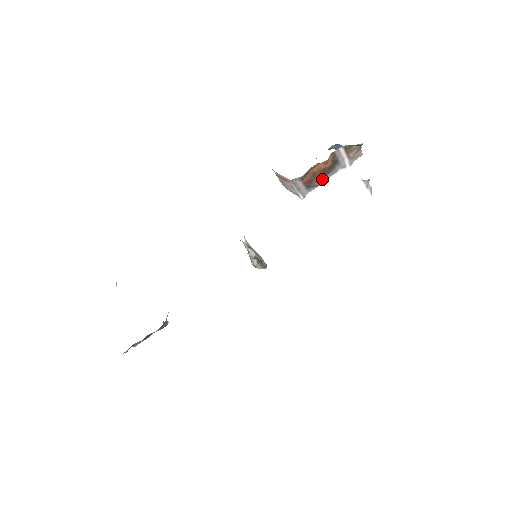
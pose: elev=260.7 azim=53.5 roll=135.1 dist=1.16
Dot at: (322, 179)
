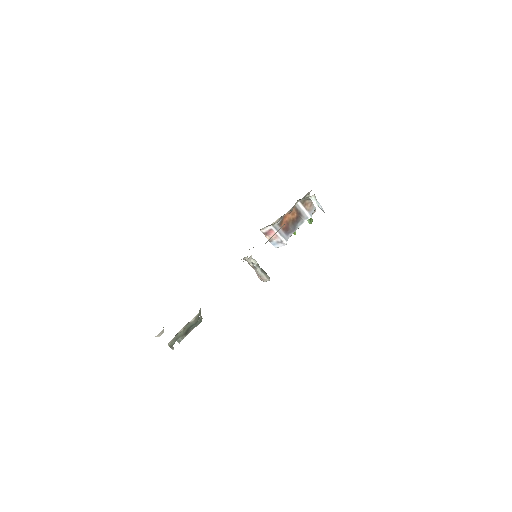
Dot at: (295, 227)
